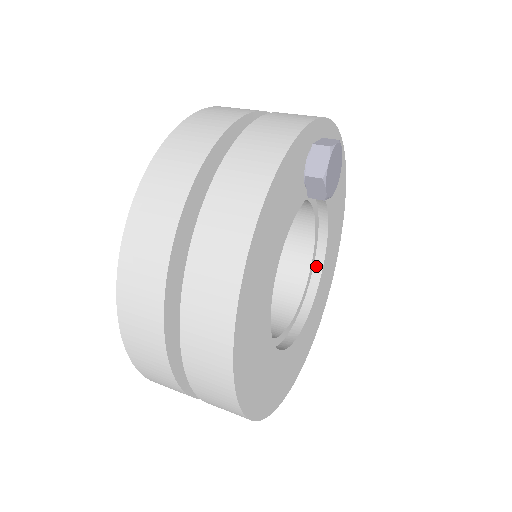
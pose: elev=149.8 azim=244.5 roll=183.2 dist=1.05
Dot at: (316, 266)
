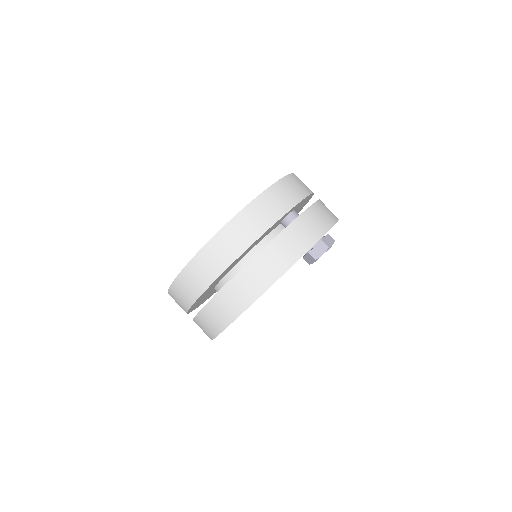
Dot at: occluded
